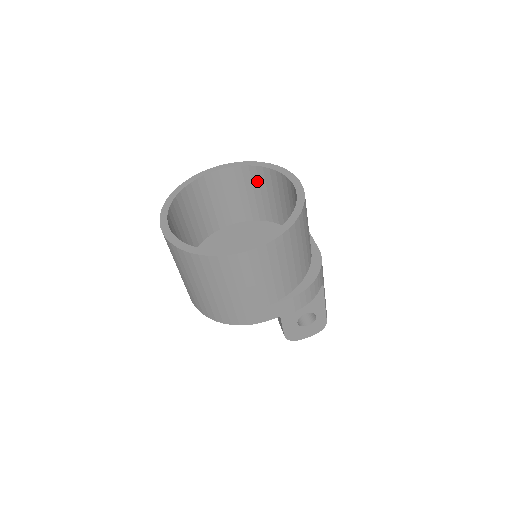
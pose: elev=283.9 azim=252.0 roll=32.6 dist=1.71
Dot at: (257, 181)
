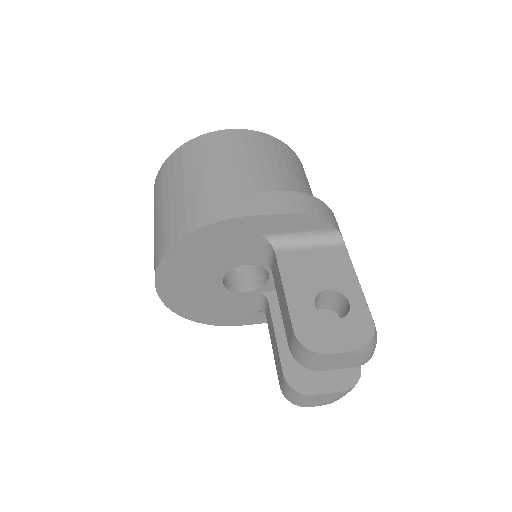
Dot at: occluded
